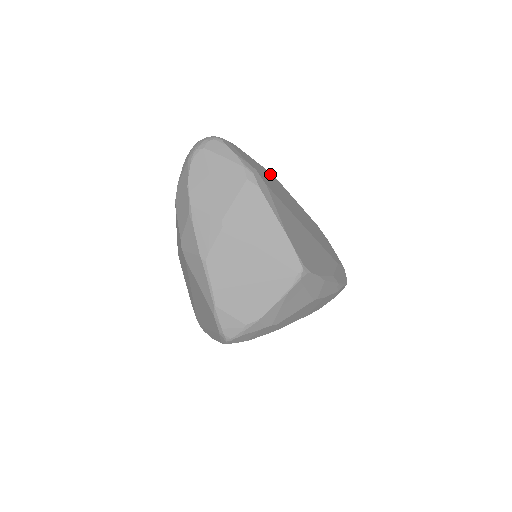
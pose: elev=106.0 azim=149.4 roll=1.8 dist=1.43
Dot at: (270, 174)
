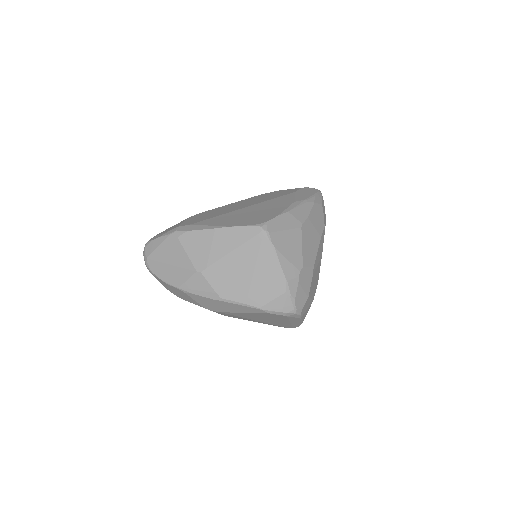
Dot at: (194, 216)
